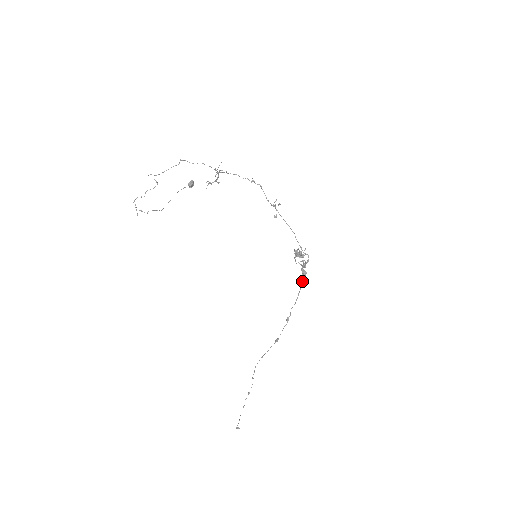
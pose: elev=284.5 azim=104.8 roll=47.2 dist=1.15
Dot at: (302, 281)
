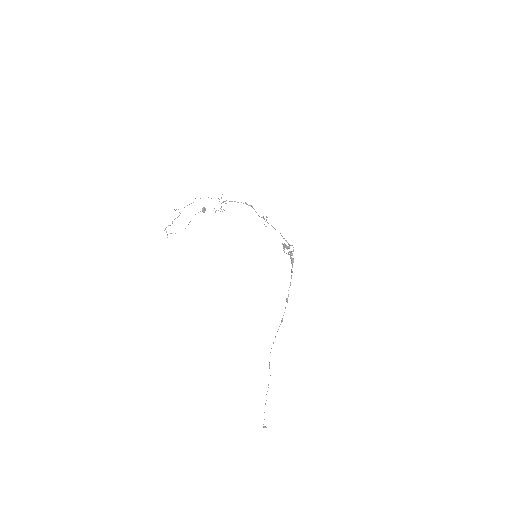
Dot at: (292, 266)
